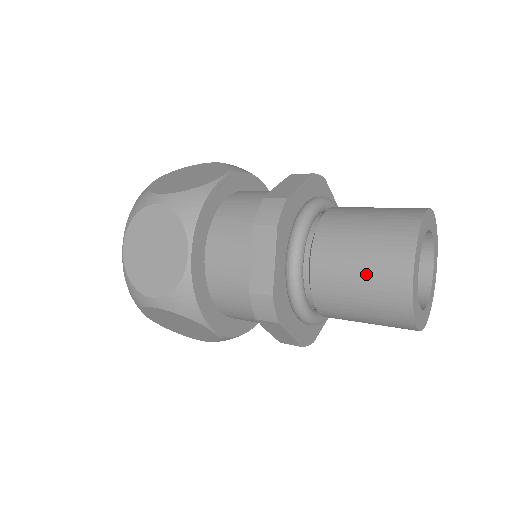
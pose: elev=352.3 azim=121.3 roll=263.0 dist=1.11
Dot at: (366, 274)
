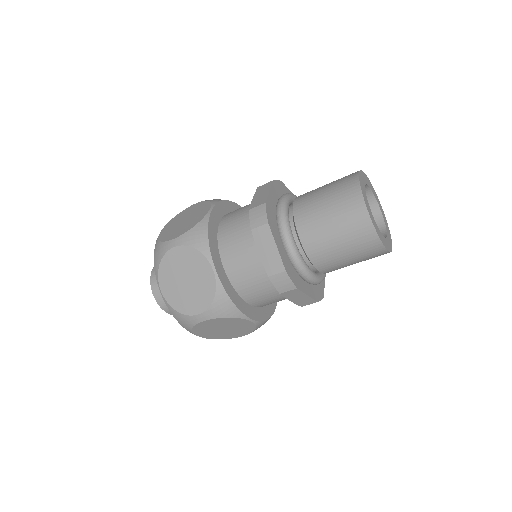
Dot at: (330, 189)
